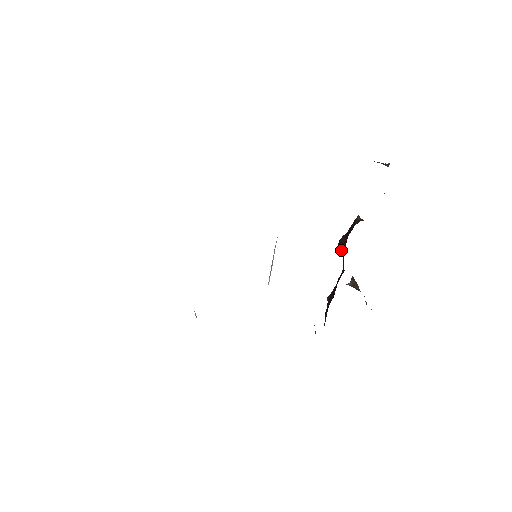
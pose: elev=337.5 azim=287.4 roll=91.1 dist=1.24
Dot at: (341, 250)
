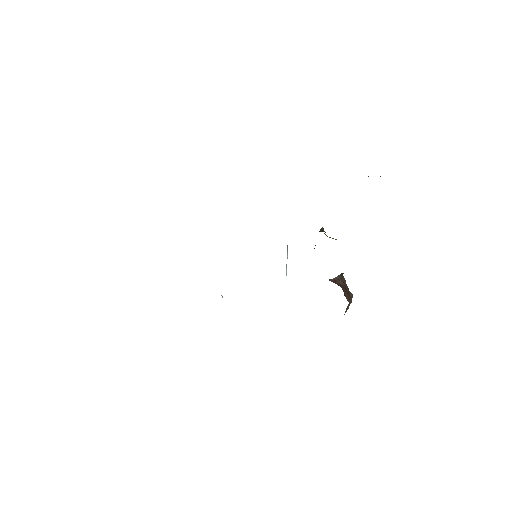
Dot at: occluded
